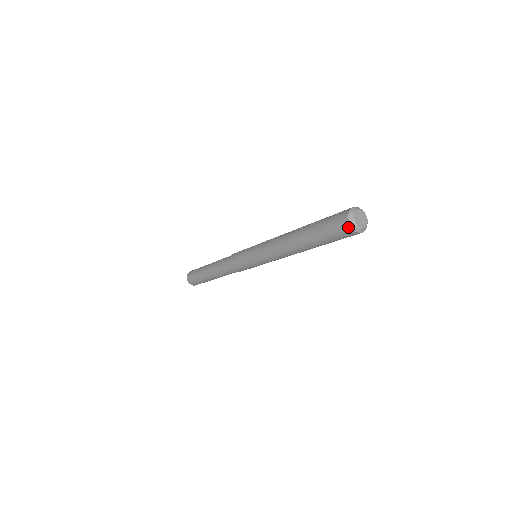
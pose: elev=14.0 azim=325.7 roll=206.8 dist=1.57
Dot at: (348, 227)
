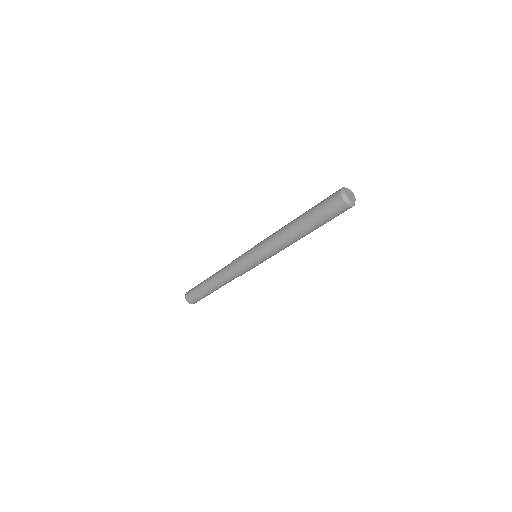
Dot at: (341, 201)
